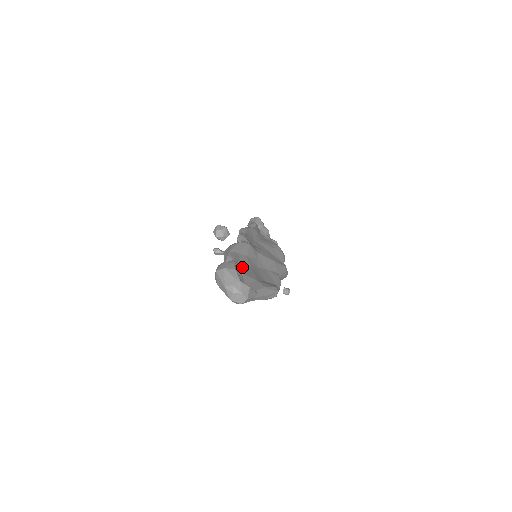
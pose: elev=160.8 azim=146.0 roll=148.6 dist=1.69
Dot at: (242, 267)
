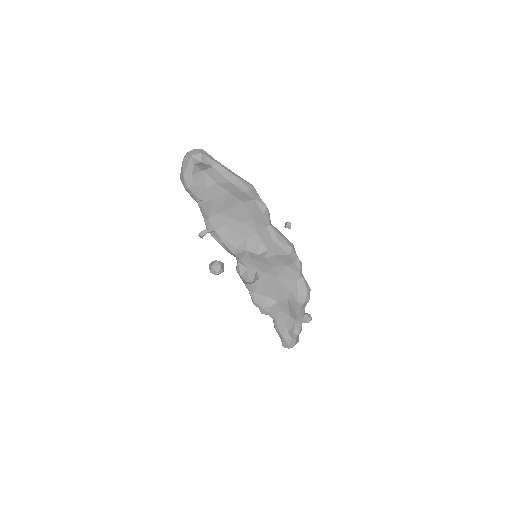
Dot at: occluded
